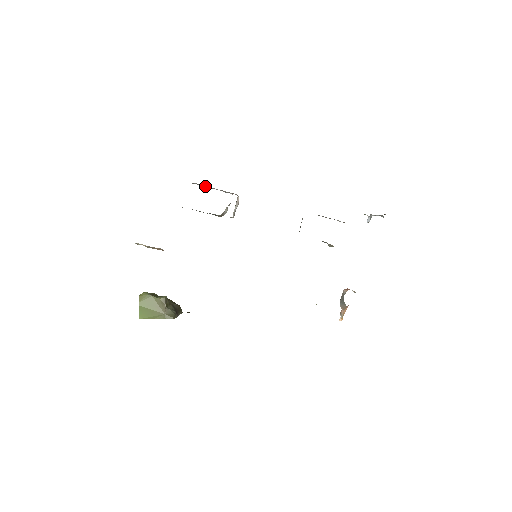
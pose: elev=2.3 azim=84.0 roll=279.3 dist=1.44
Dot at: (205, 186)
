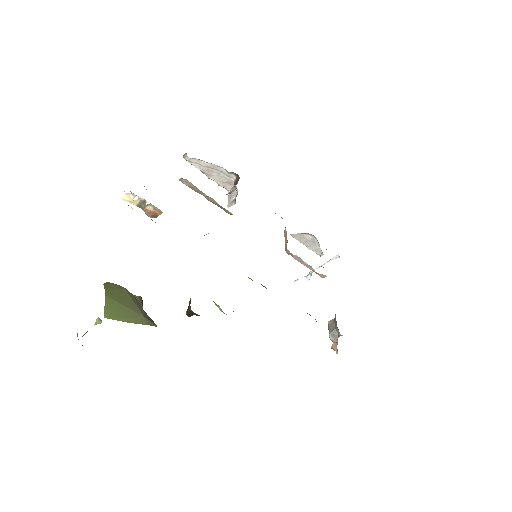
Dot at: (205, 164)
